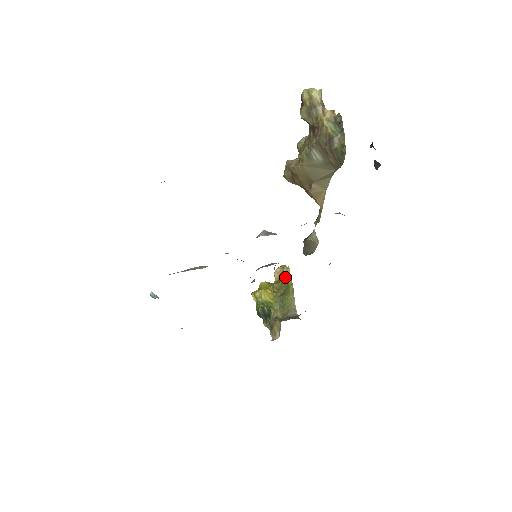
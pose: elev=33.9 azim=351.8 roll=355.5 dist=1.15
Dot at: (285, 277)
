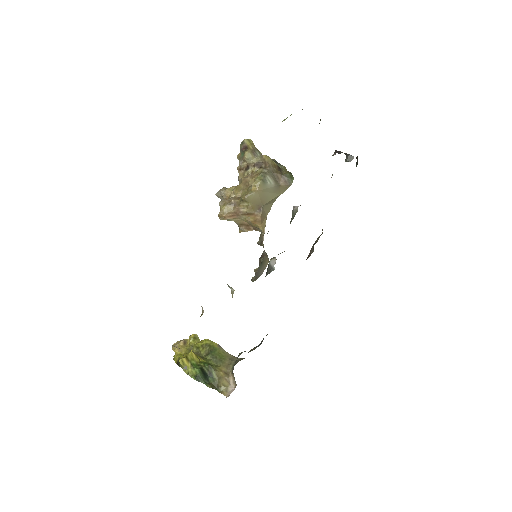
Dot at: (196, 342)
